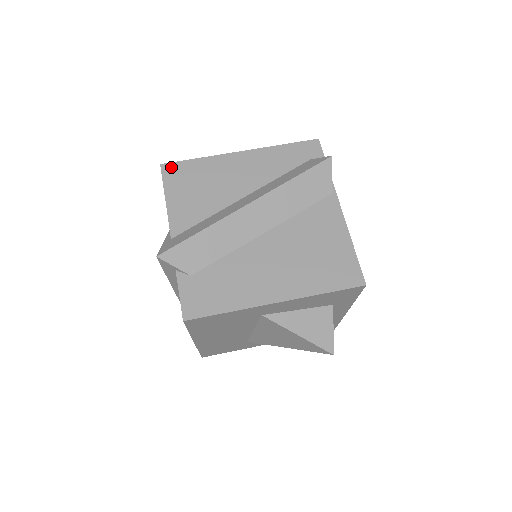
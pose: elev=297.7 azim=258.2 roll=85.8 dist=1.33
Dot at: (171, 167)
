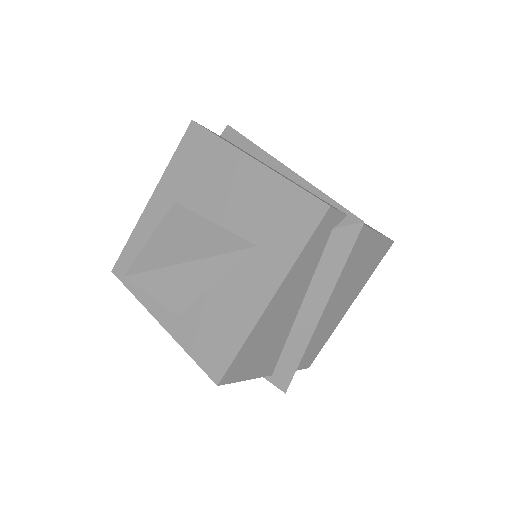
Dot at: (228, 375)
